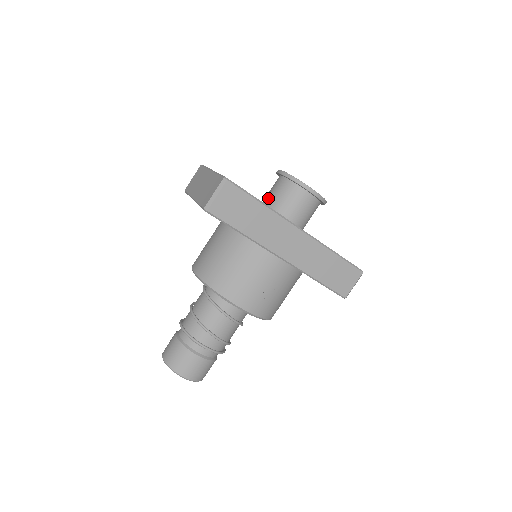
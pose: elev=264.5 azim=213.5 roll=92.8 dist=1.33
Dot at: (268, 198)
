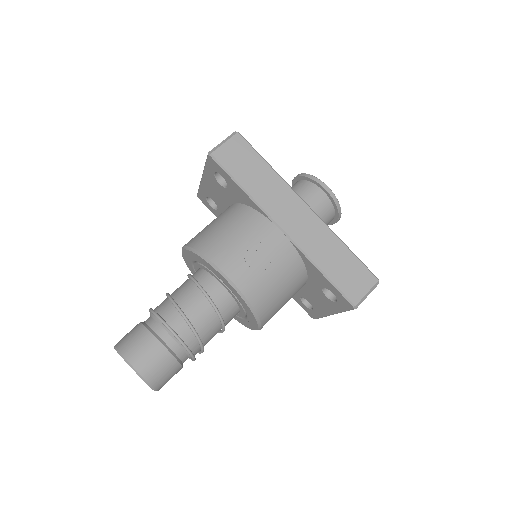
Dot at: occluded
